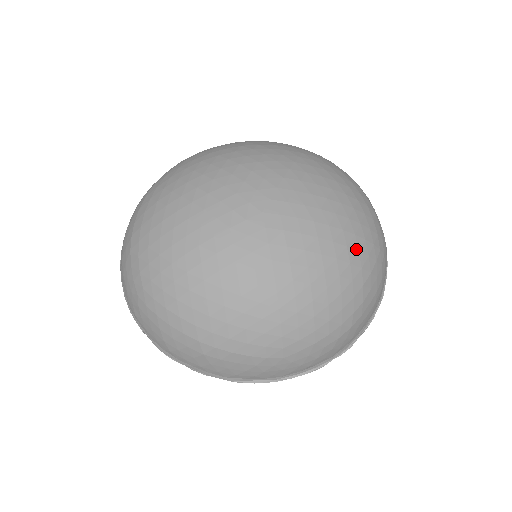
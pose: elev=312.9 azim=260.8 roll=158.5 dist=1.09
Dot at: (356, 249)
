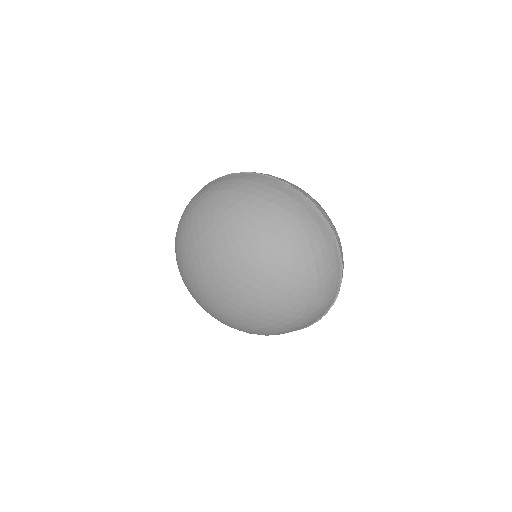
Dot at: (278, 314)
